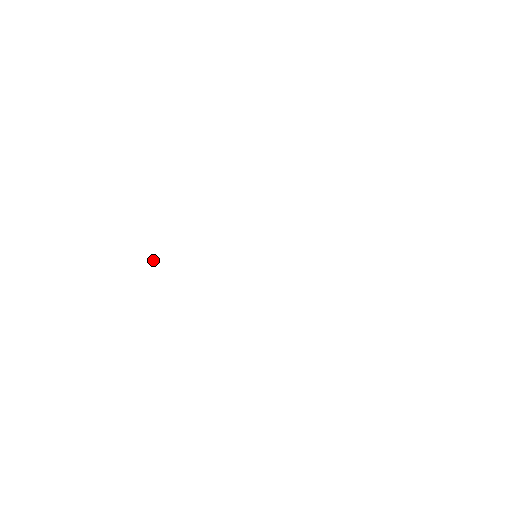
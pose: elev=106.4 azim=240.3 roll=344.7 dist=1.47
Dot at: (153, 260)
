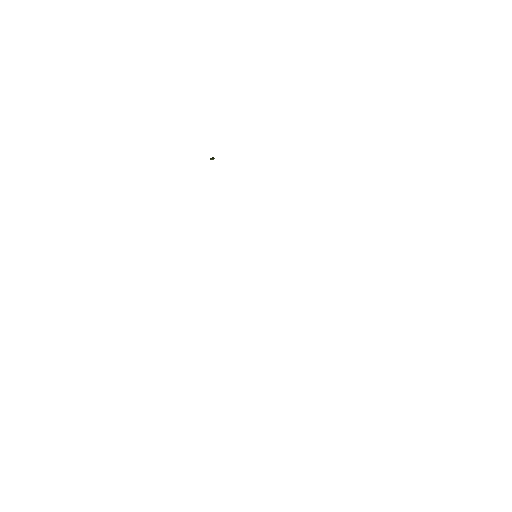
Dot at: (212, 158)
